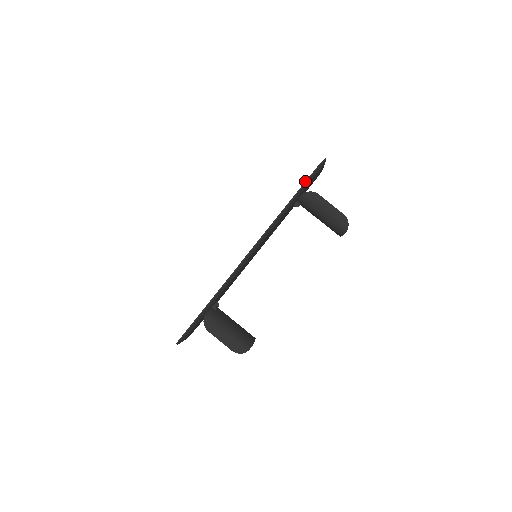
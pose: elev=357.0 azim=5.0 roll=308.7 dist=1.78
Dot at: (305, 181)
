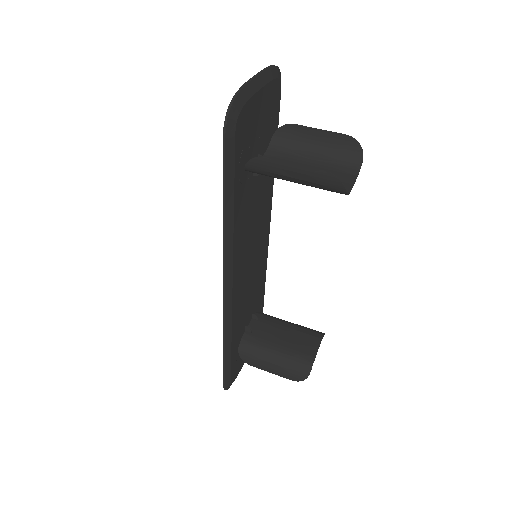
Dot at: occluded
